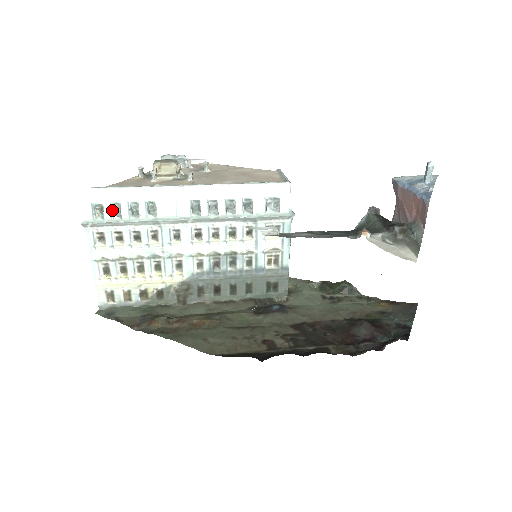
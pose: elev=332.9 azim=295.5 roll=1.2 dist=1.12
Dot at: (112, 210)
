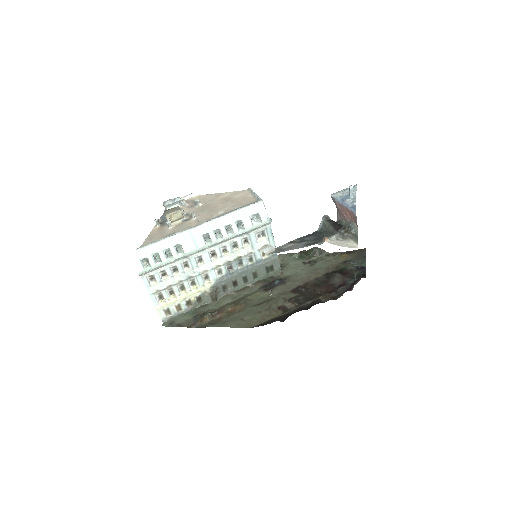
Dot at: (154, 259)
